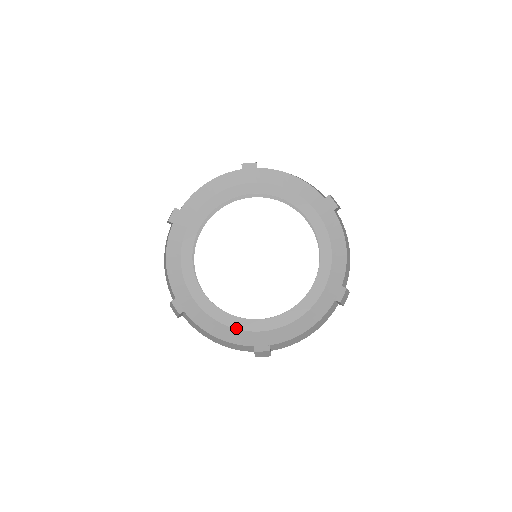
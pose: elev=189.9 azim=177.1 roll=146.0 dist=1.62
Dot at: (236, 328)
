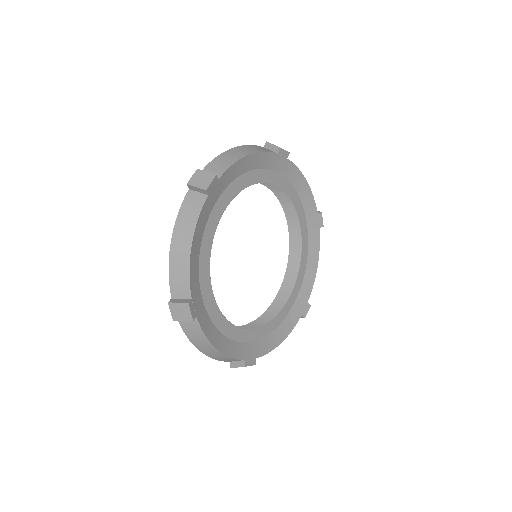
Dot at: (283, 320)
